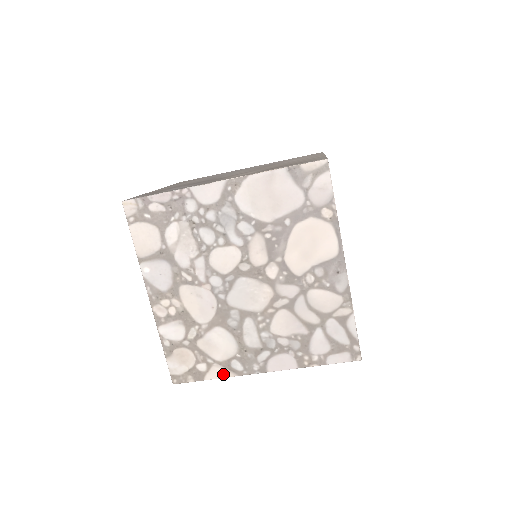
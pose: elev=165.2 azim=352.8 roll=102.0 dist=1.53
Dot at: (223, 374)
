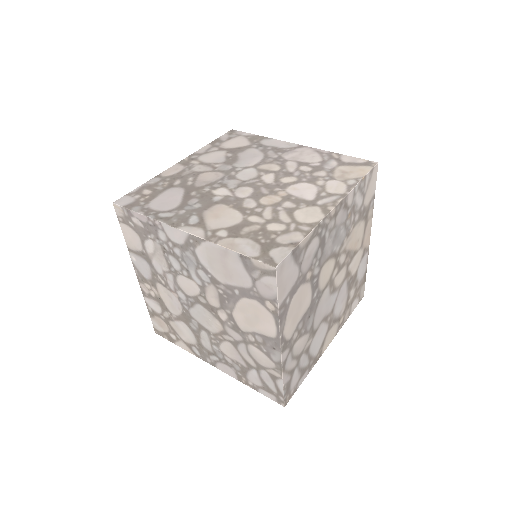
Dot at: (187, 349)
